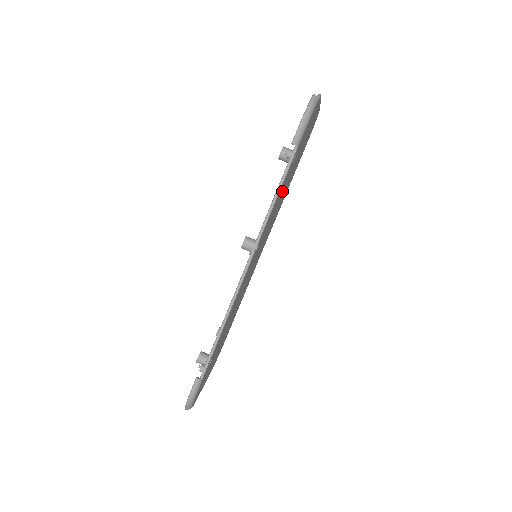
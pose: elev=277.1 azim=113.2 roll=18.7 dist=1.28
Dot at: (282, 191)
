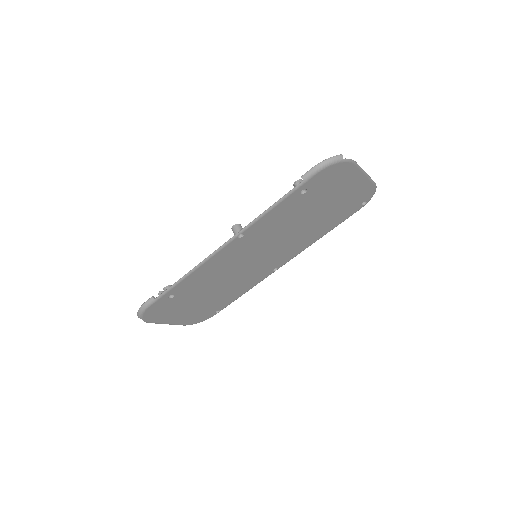
Dot at: (291, 215)
